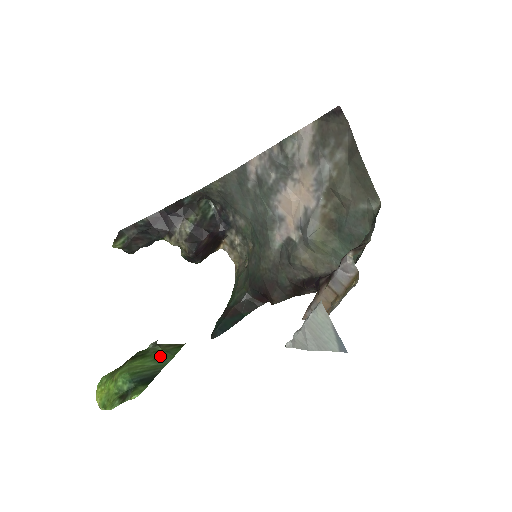
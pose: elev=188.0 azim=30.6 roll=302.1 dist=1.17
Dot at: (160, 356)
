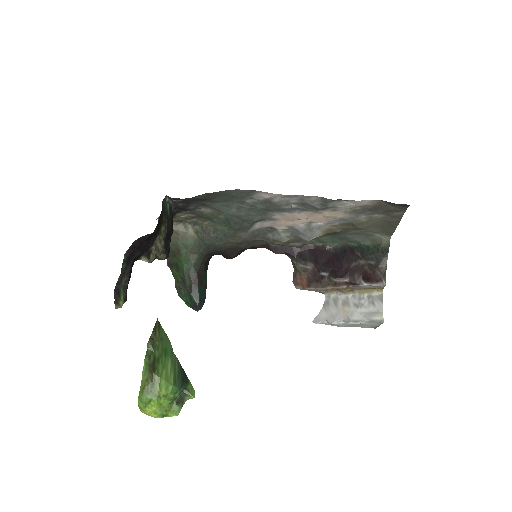
Dot at: (164, 349)
